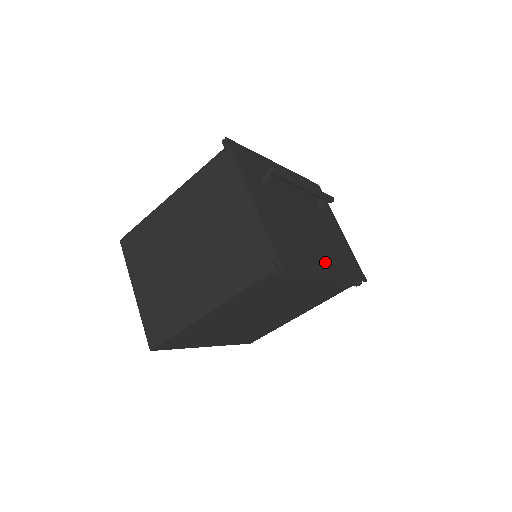
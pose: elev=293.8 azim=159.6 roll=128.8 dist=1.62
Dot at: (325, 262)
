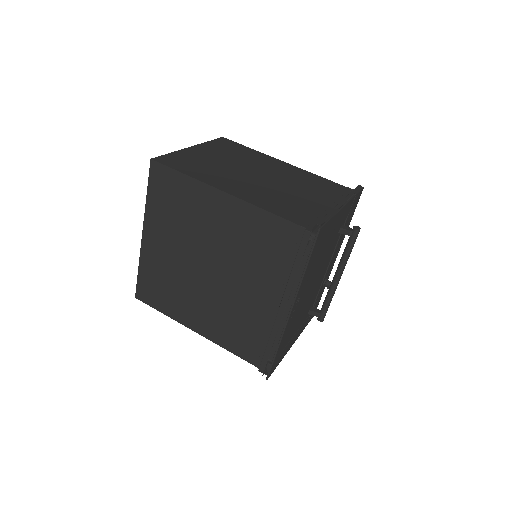
Dot at: (297, 305)
